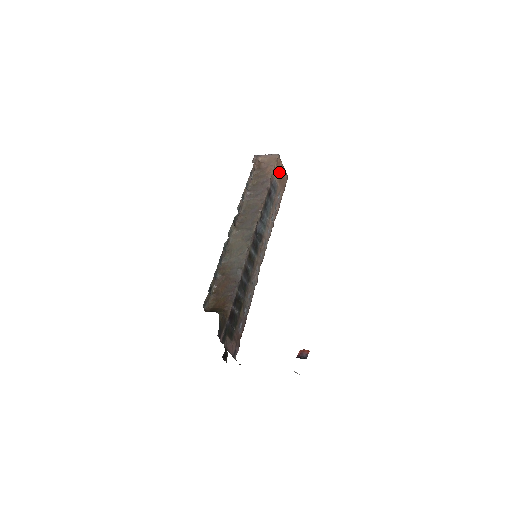
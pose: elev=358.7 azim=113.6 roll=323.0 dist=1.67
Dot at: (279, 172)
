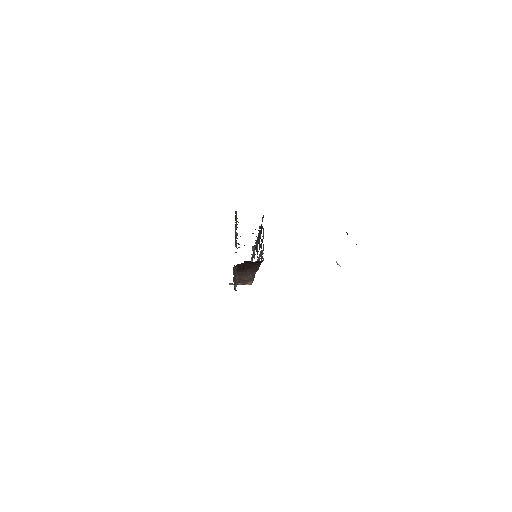
Dot at: occluded
